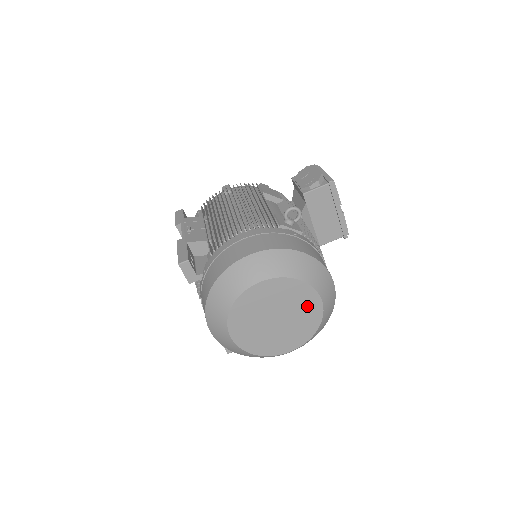
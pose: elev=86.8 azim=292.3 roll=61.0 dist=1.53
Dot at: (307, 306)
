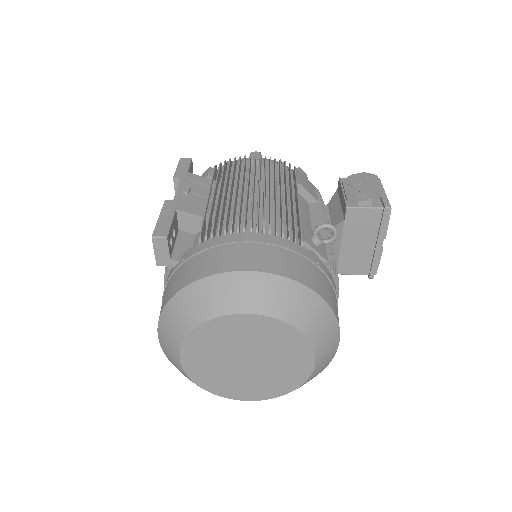
Dot at: (293, 362)
